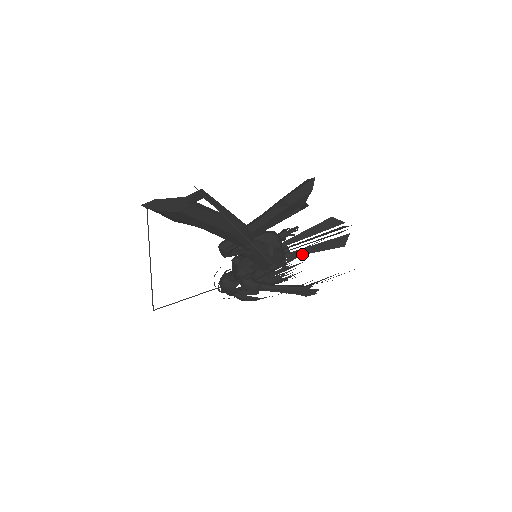
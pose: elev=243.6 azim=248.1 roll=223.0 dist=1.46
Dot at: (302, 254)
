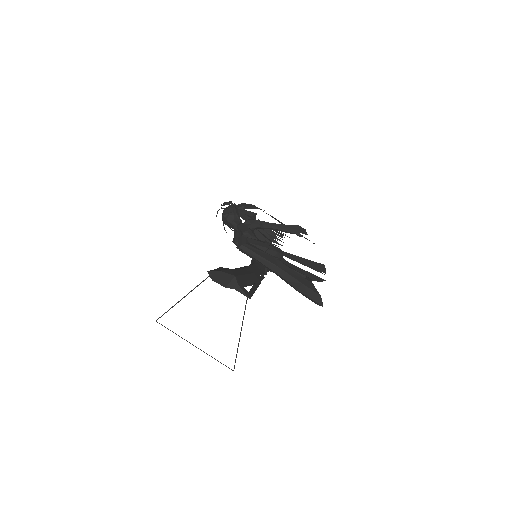
Dot at: occluded
